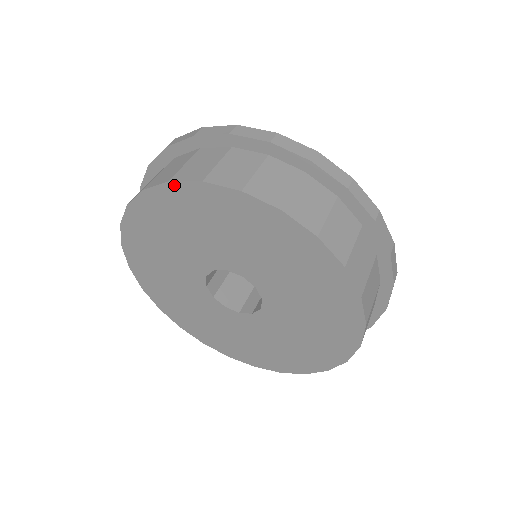
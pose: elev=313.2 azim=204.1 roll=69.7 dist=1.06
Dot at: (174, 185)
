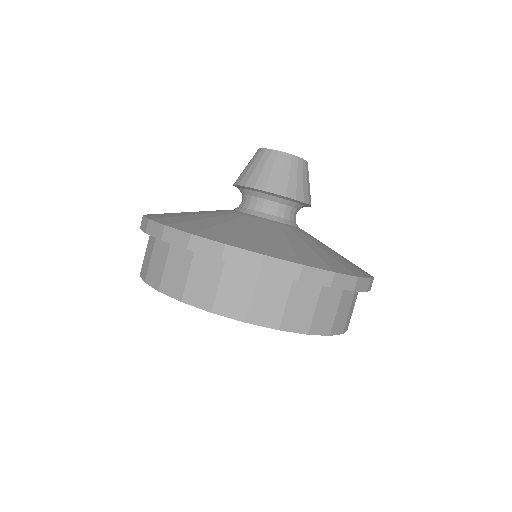
Dot at: (281, 329)
